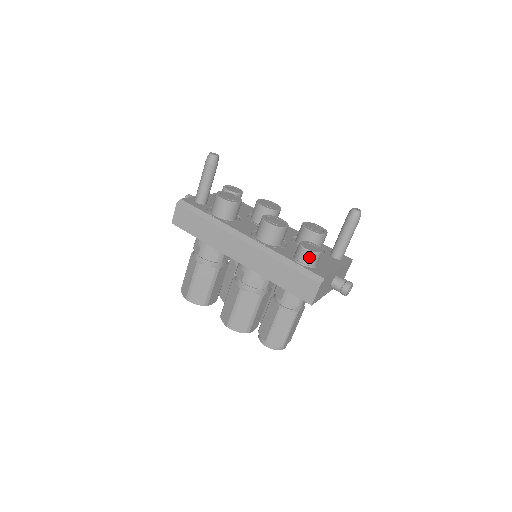
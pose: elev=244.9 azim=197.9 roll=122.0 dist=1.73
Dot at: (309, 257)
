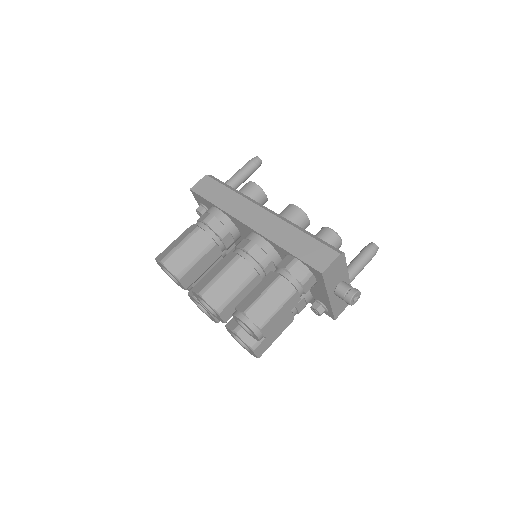
Dot at: (331, 236)
